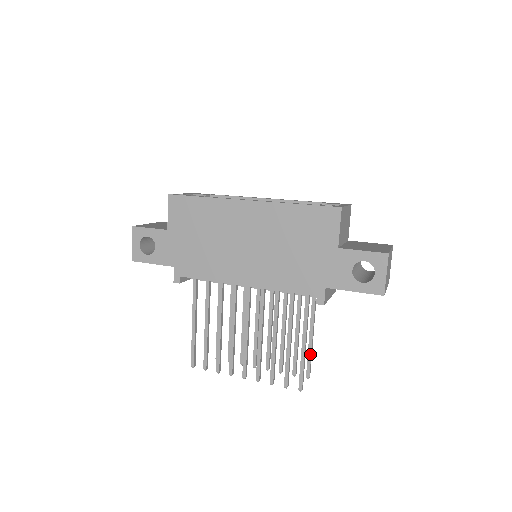
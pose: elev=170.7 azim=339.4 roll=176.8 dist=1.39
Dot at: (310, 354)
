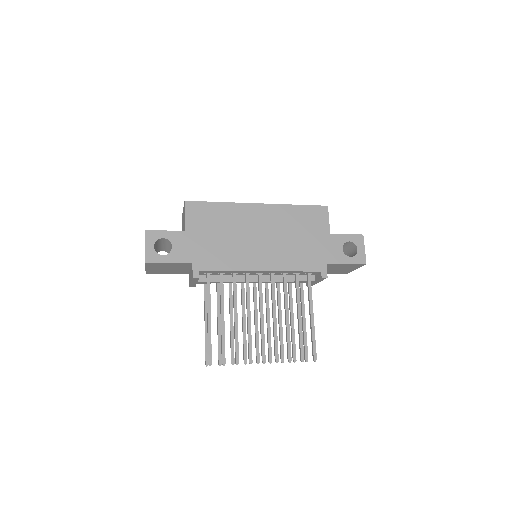
Dot at: (306, 338)
